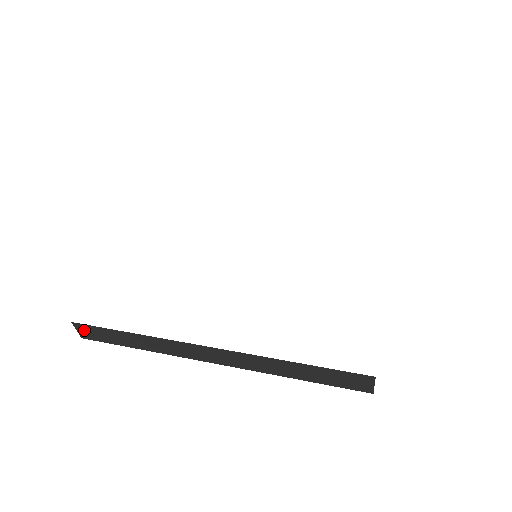
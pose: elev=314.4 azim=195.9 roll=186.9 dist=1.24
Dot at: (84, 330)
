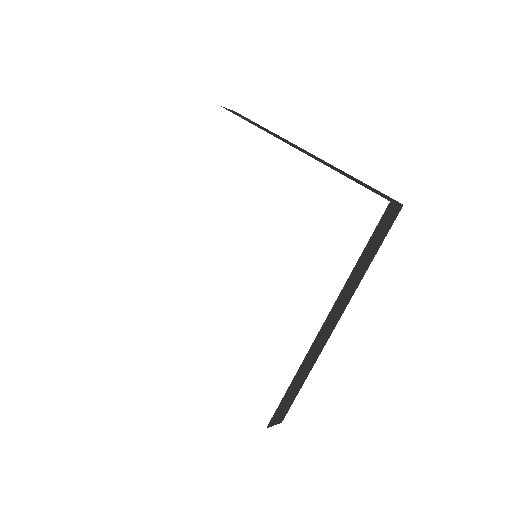
Dot at: (276, 420)
